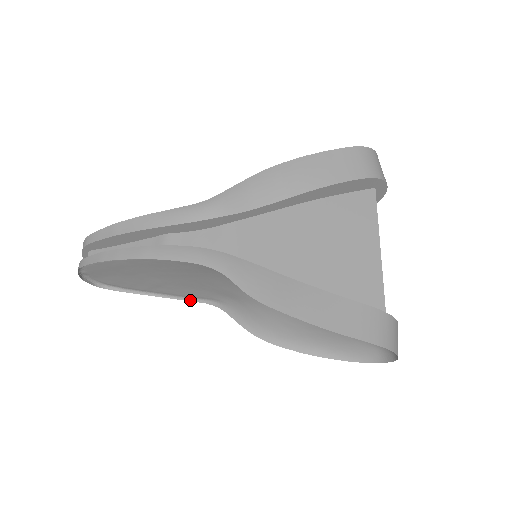
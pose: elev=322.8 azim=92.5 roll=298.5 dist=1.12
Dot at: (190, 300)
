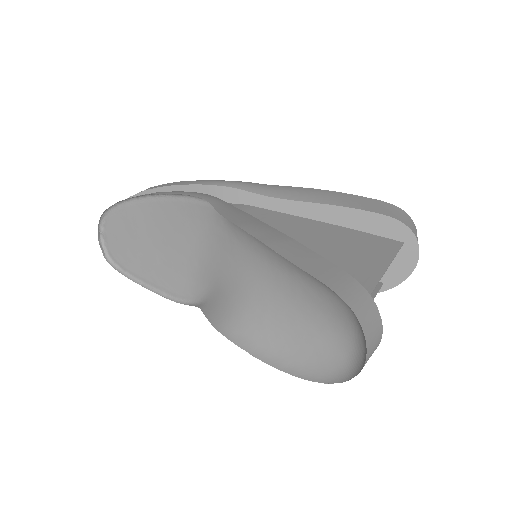
Dot at: (175, 301)
